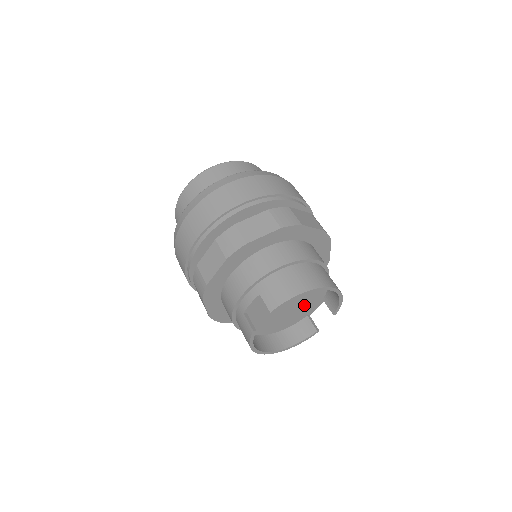
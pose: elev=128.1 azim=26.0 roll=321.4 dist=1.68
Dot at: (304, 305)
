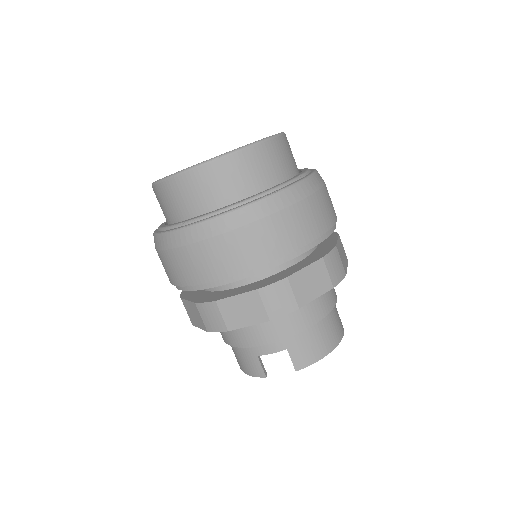
Dot at: occluded
